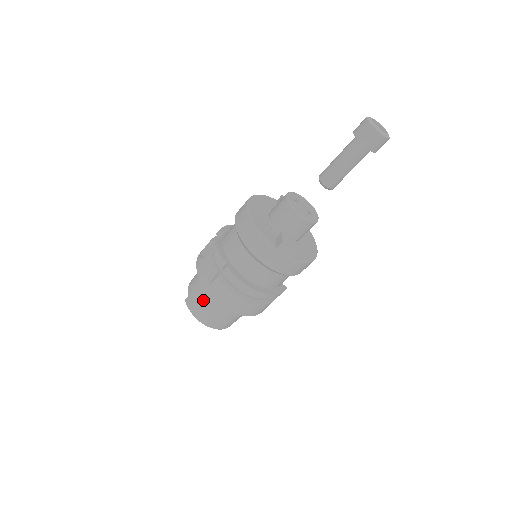
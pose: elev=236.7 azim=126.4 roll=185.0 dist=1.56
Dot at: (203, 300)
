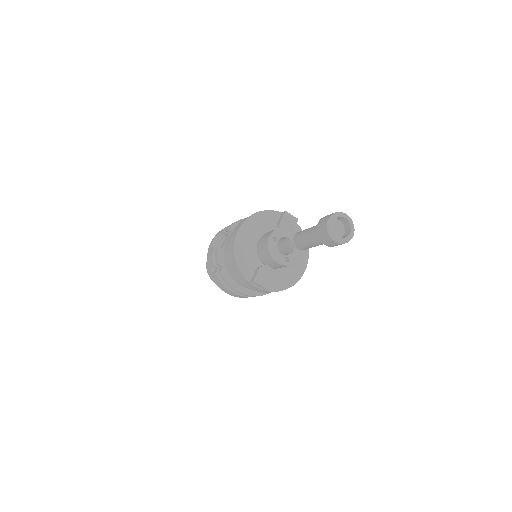
Dot at: occluded
